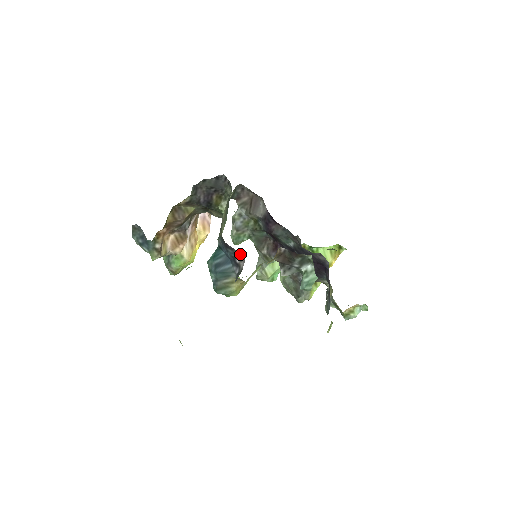
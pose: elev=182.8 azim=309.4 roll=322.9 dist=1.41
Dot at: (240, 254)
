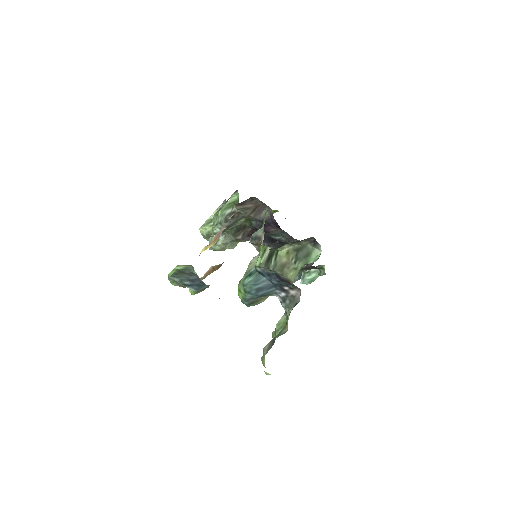
Dot at: (295, 286)
